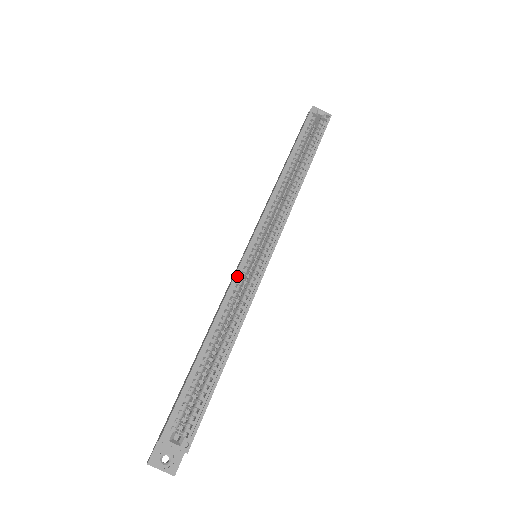
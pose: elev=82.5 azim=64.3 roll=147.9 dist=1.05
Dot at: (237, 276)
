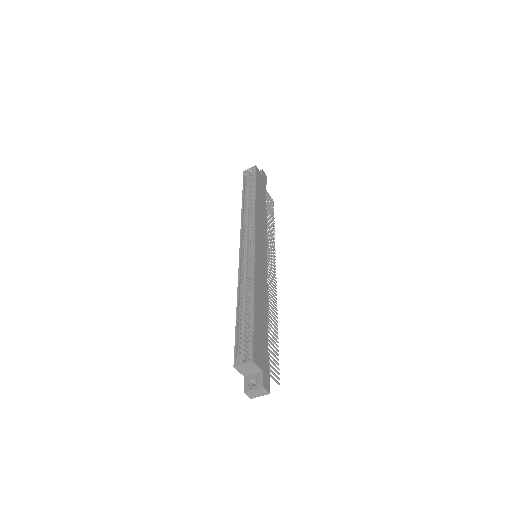
Dot at: (241, 267)
